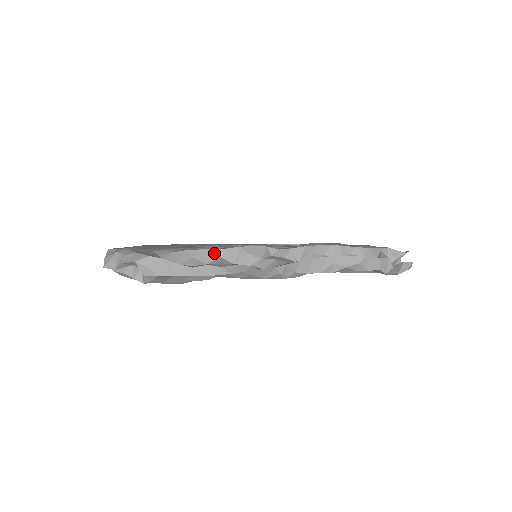
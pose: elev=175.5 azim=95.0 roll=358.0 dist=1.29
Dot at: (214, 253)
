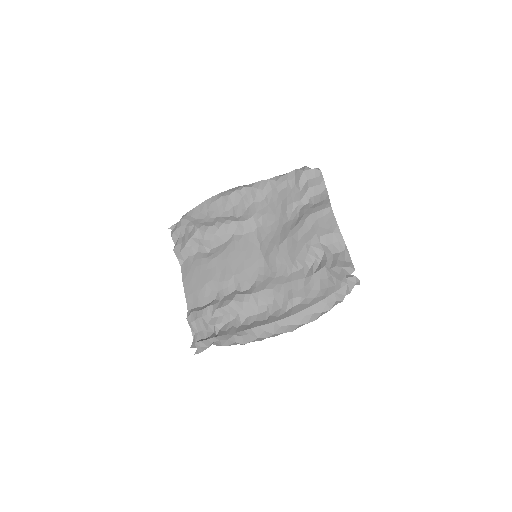
Dot at: occluded
